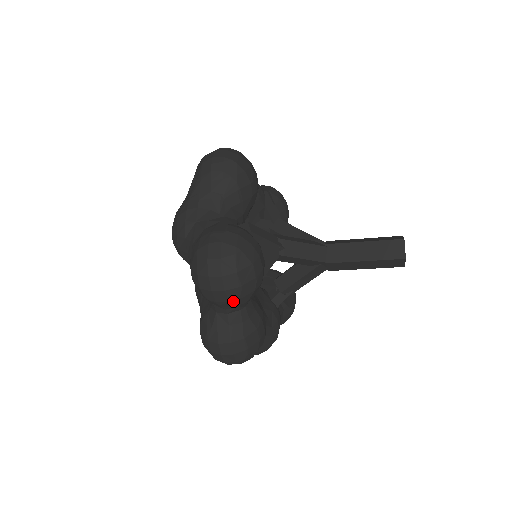
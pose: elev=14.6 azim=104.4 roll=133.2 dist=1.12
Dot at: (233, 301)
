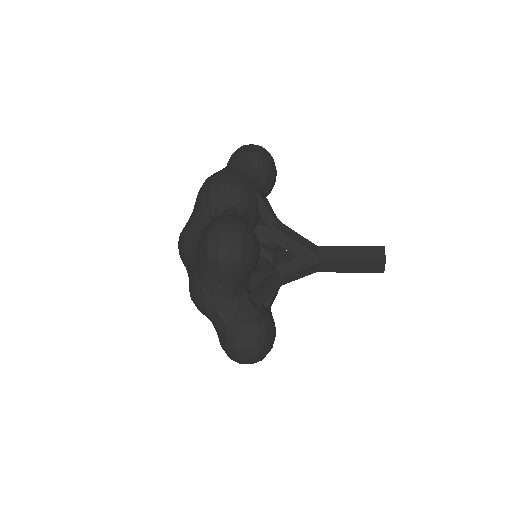
Dot at: occluded
